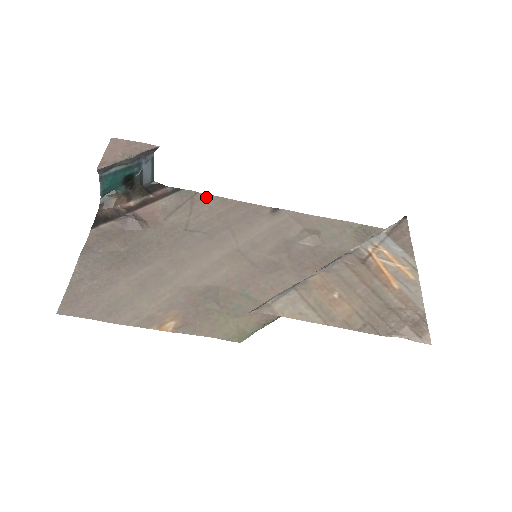
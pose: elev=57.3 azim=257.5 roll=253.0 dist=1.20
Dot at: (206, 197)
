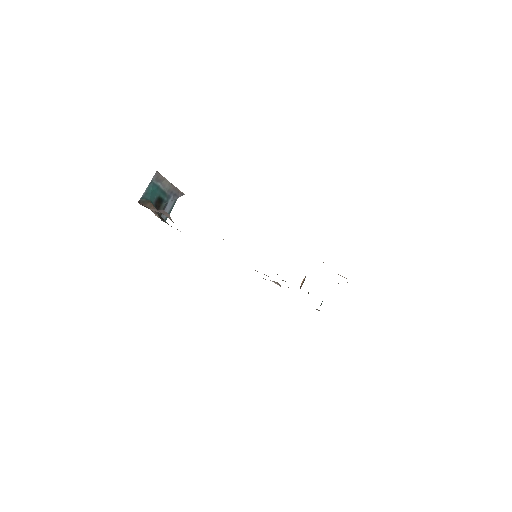
Dot at: occluded
